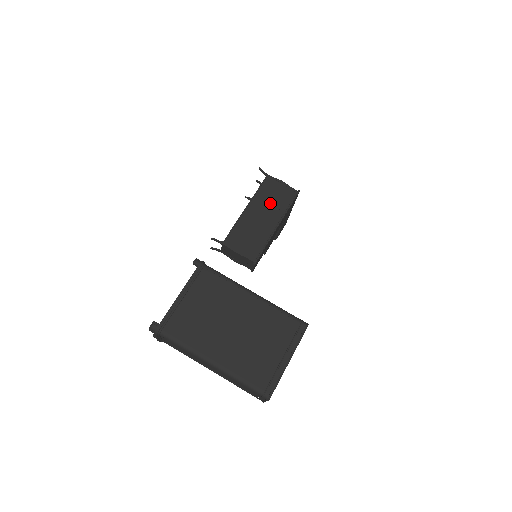
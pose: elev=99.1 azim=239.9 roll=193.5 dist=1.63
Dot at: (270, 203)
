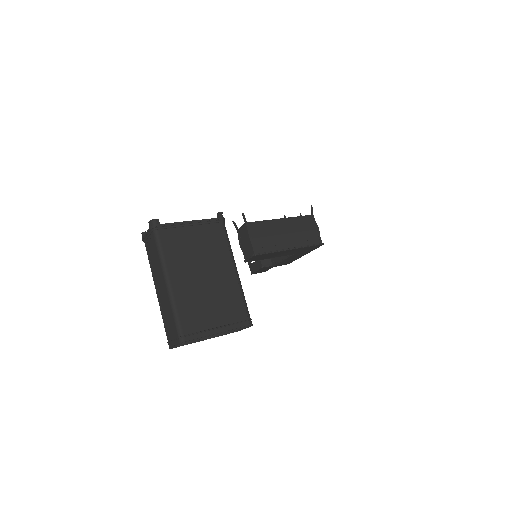
Dot at: (299, 232)
